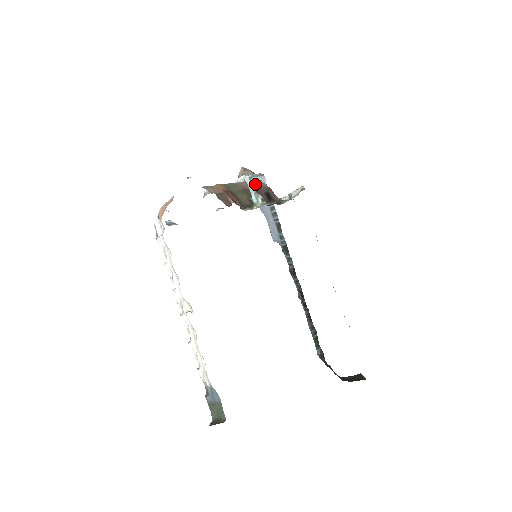
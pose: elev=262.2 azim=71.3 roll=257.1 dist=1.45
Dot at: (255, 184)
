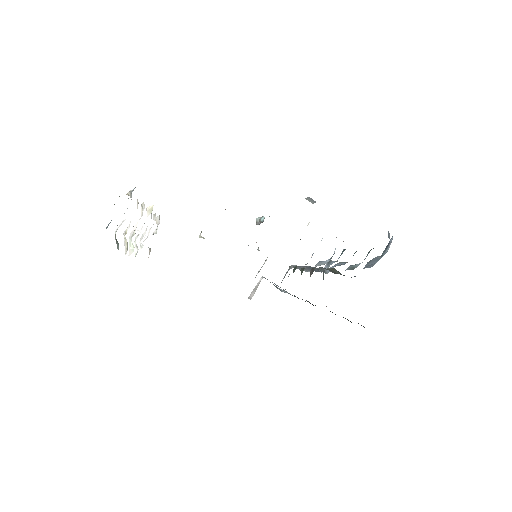
Dot at: occluded
